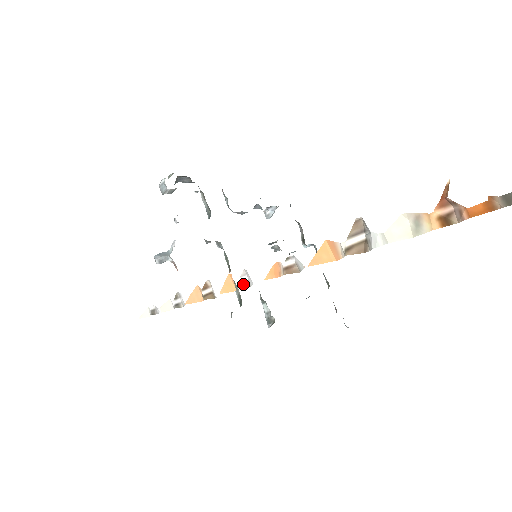
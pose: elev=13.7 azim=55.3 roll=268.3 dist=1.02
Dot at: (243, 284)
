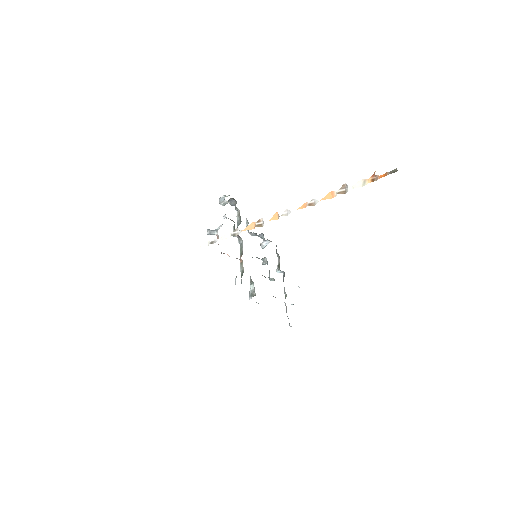
Dot at: (284, 215)
